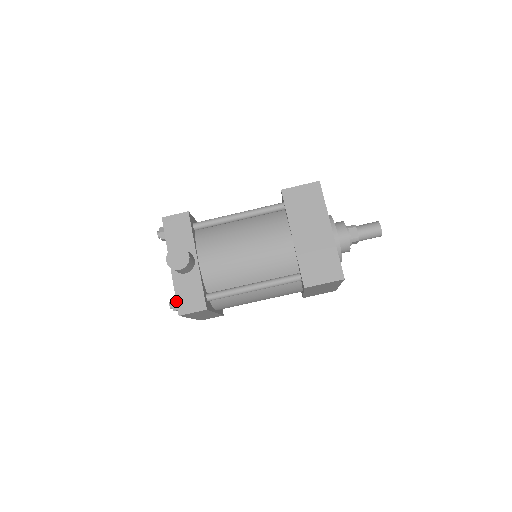
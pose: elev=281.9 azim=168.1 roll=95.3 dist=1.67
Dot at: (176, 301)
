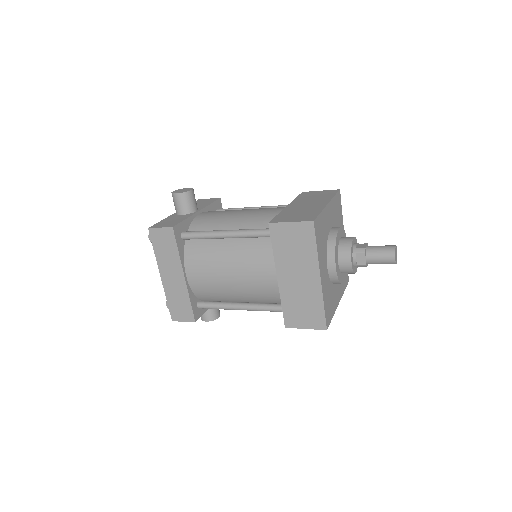
Dot at: (156, 223)
